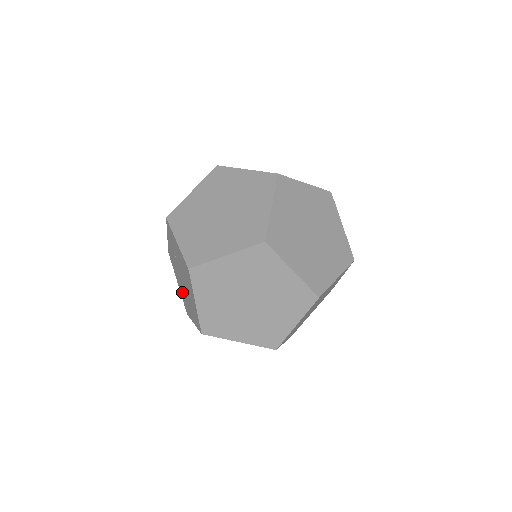
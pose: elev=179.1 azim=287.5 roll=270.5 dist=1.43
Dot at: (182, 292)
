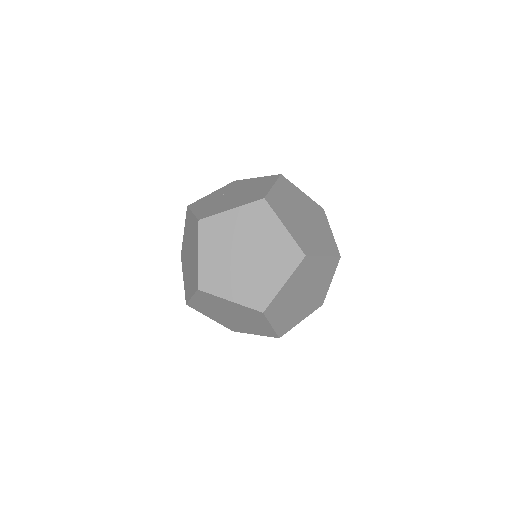
Dot at: occluded
